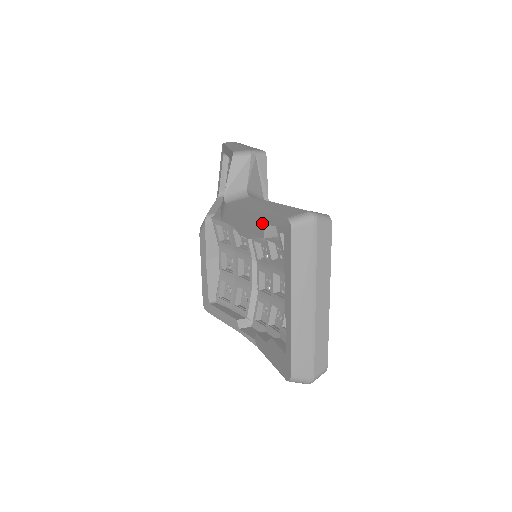
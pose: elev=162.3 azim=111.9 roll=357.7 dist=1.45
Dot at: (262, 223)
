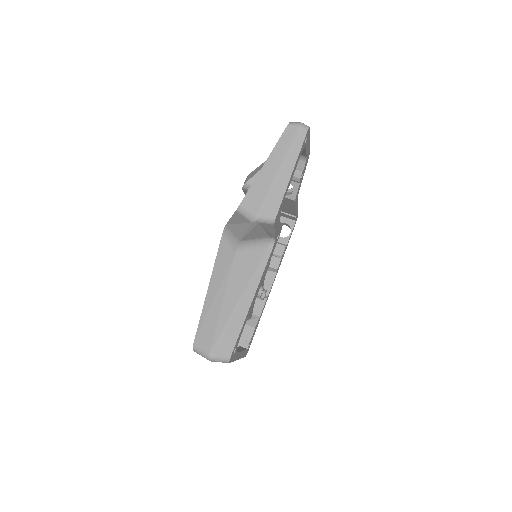
Dot at: occluded
